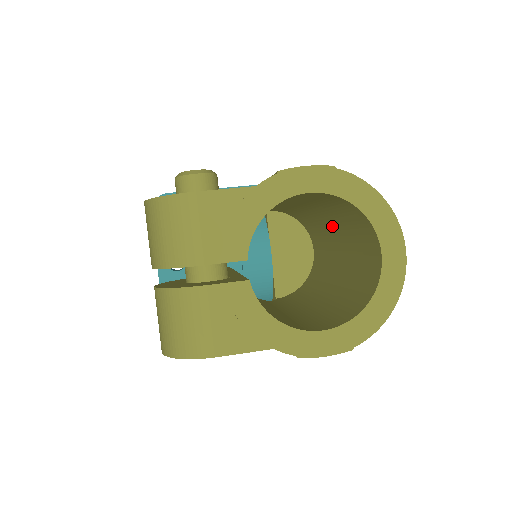
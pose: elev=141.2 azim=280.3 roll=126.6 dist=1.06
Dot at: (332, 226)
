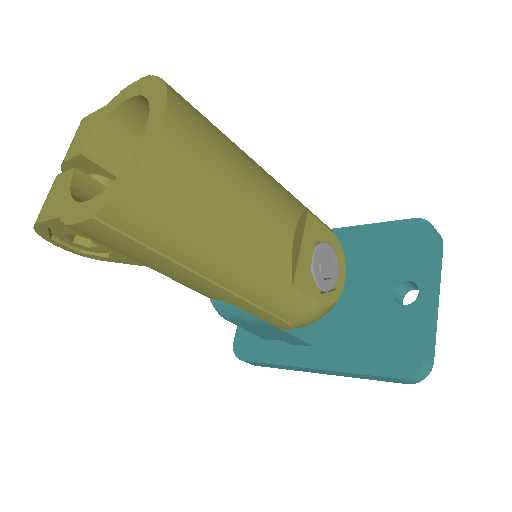
Dot at: occluded
